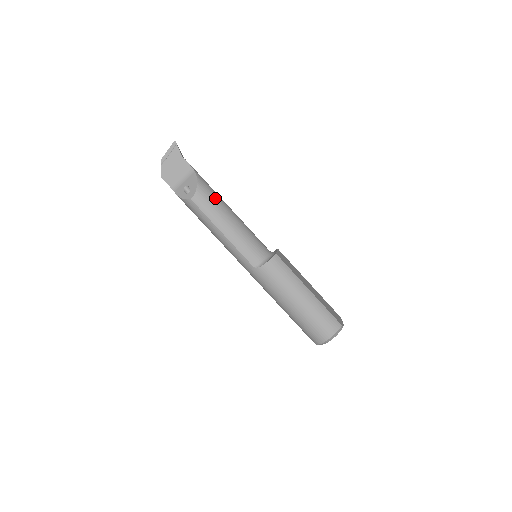
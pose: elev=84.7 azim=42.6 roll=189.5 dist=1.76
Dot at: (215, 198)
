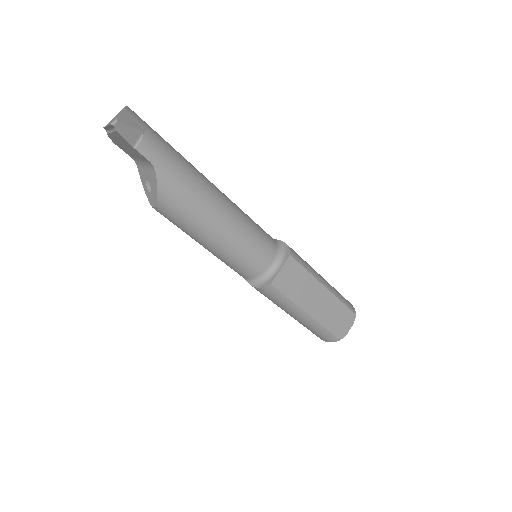
Dot at: (189, 212)
